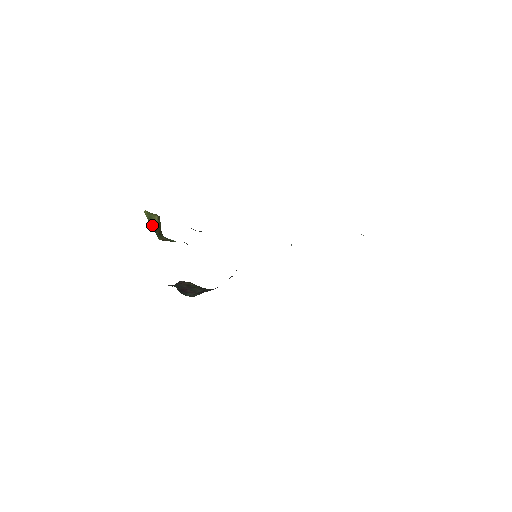
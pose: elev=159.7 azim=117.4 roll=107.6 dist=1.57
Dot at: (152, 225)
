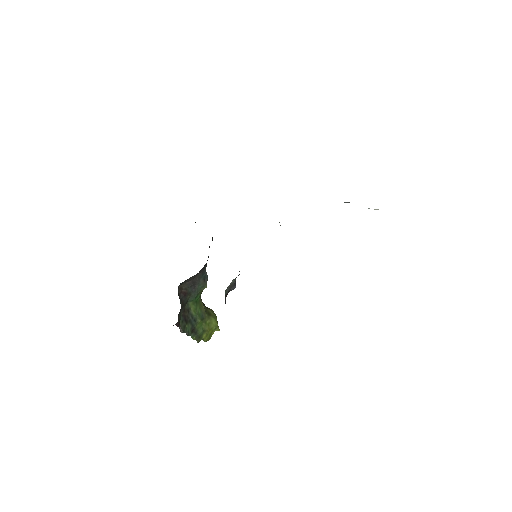
Dot at: occluded
